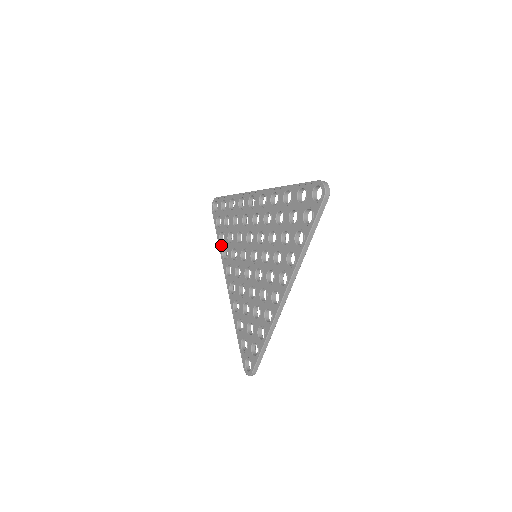
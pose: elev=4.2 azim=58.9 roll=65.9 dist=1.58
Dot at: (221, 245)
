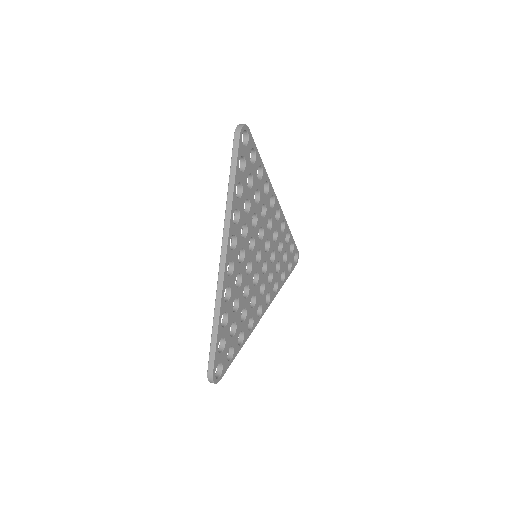
Dot at: occluded
